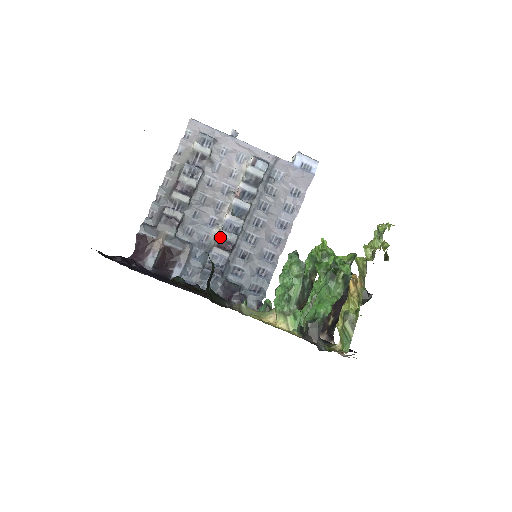
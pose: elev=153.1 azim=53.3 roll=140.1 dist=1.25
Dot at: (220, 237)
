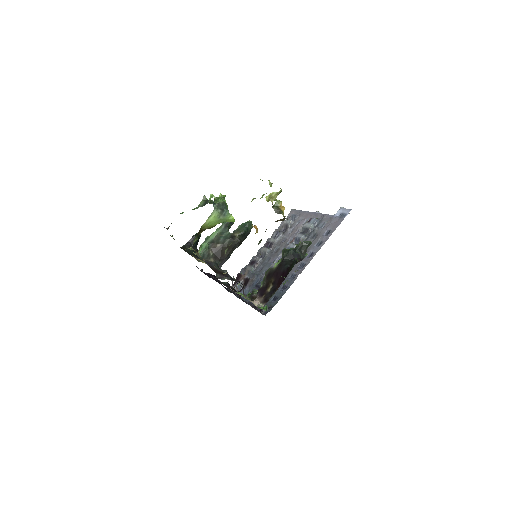
Dot at: (270, 267)
